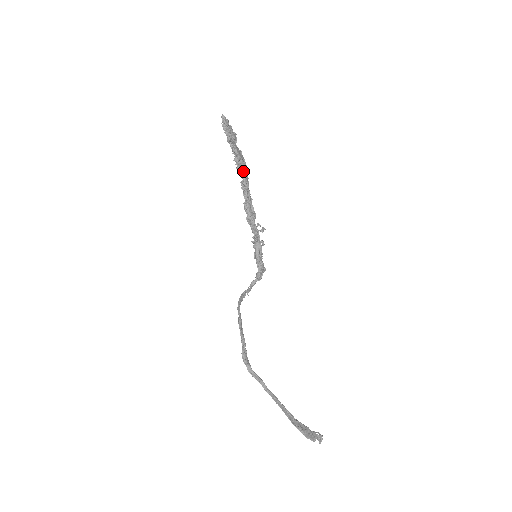
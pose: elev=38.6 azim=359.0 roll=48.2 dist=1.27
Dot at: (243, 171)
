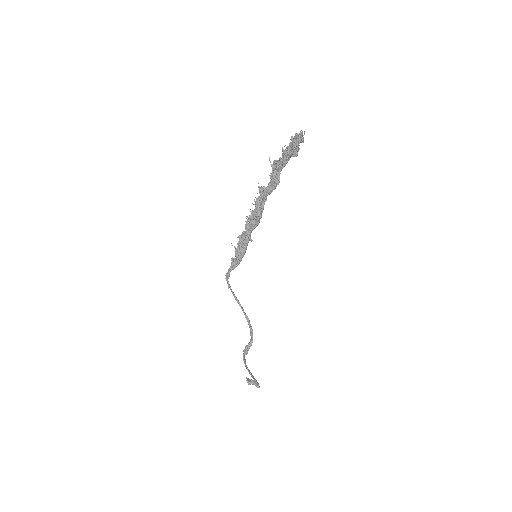
Dot at: (277, 179)
